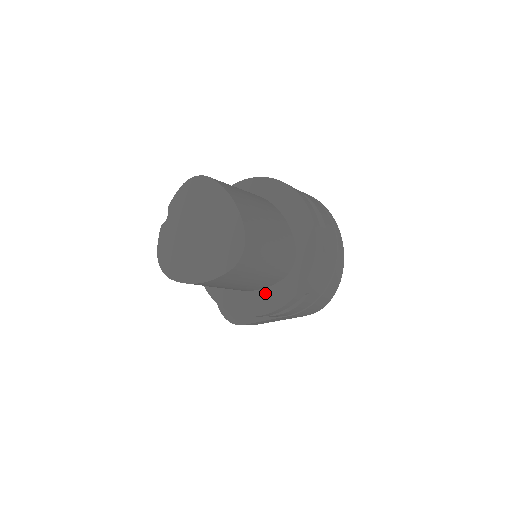
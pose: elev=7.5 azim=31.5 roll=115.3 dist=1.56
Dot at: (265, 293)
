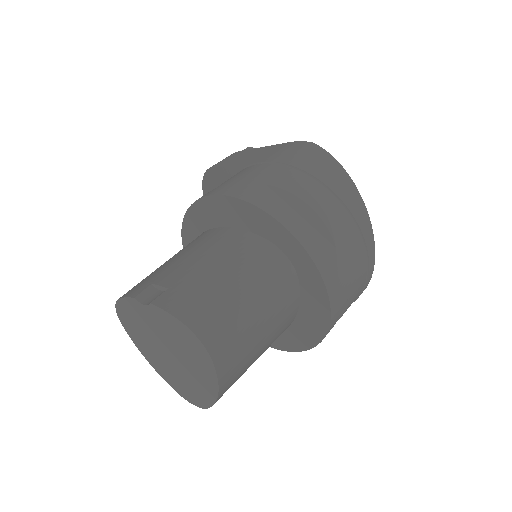
Dot at: occluded
